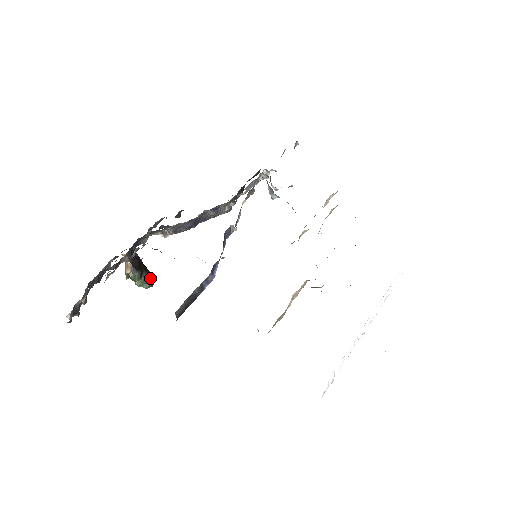
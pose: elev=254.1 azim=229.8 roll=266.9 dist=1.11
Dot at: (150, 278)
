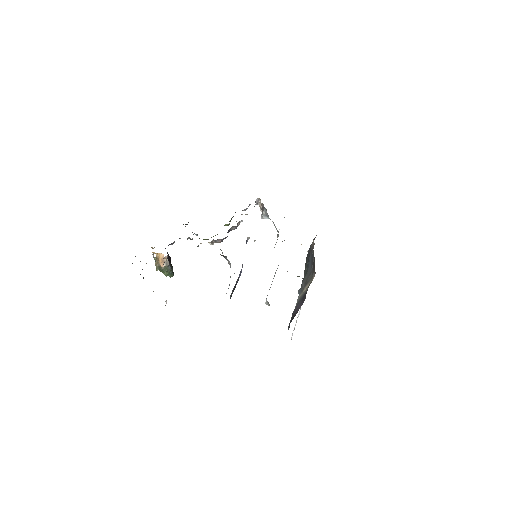
Dot at: occluded
